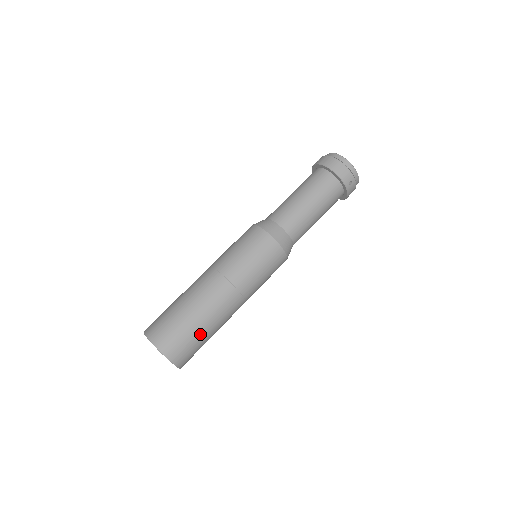
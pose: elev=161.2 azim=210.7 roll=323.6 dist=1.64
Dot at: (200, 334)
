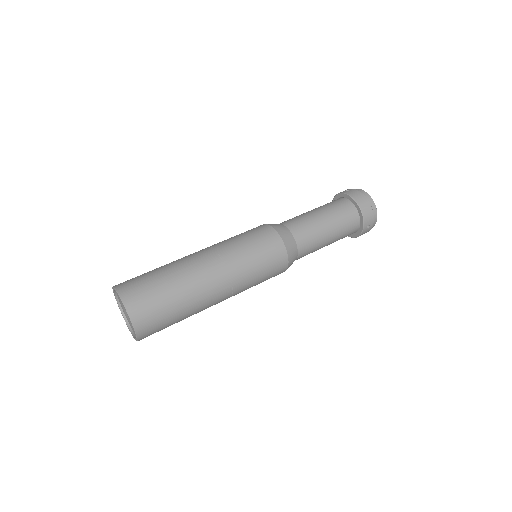
Dot at: (177, 315)
